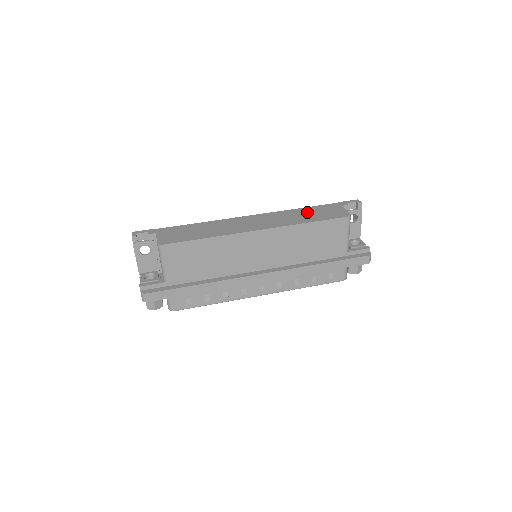
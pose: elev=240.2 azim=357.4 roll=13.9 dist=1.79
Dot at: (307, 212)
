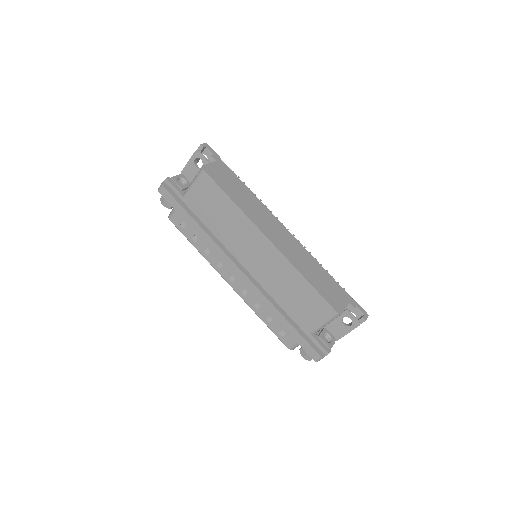
Dot at: (320, 274)
